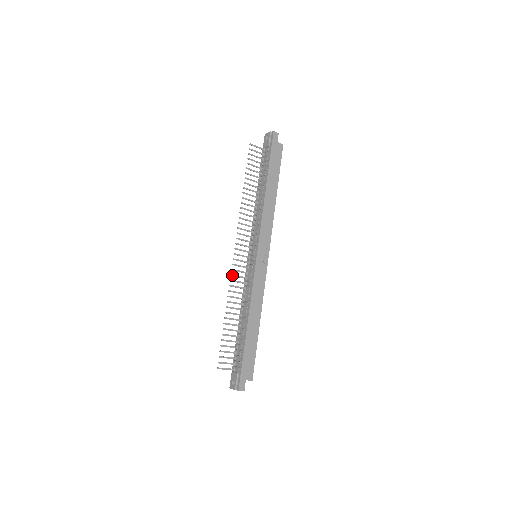
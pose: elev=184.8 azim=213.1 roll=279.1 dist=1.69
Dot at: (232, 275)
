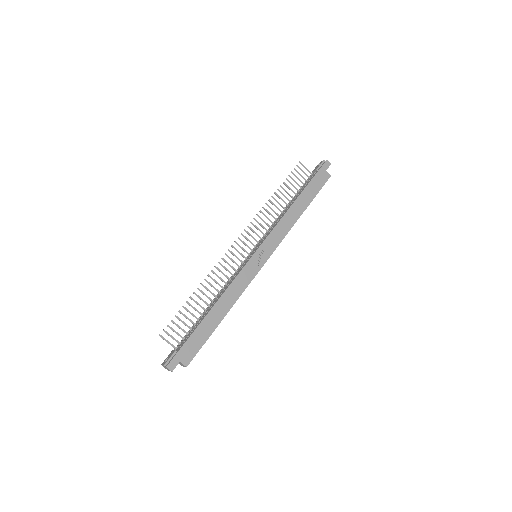
Dot at: (223, 259)
